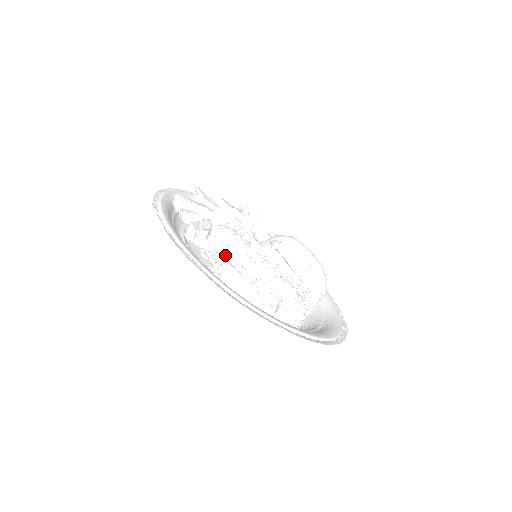
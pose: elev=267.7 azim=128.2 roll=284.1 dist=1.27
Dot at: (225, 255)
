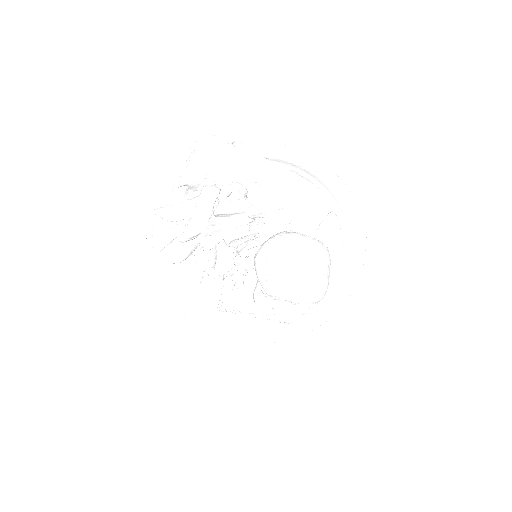
Dot at: occluded
